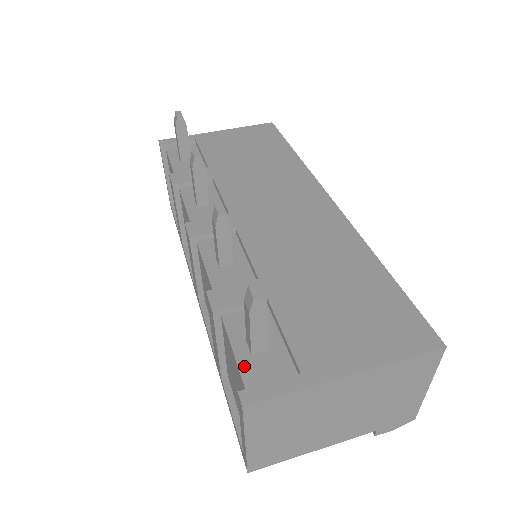
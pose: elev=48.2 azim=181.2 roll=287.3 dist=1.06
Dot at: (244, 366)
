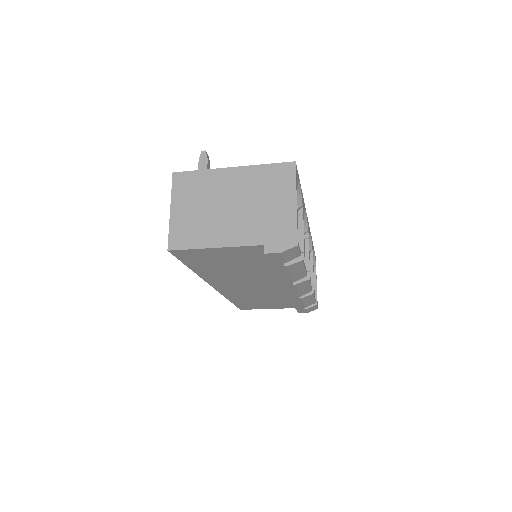
Dot at: occluded
